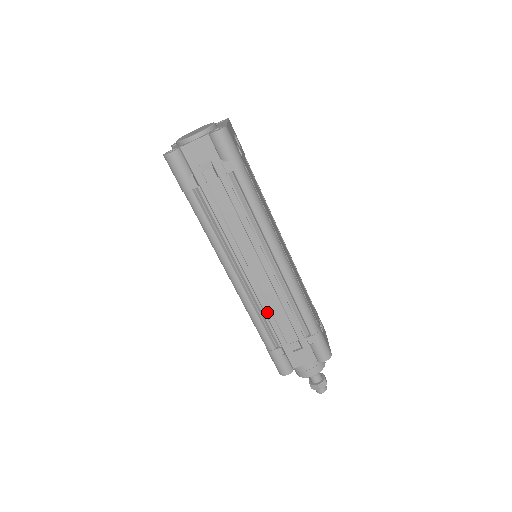
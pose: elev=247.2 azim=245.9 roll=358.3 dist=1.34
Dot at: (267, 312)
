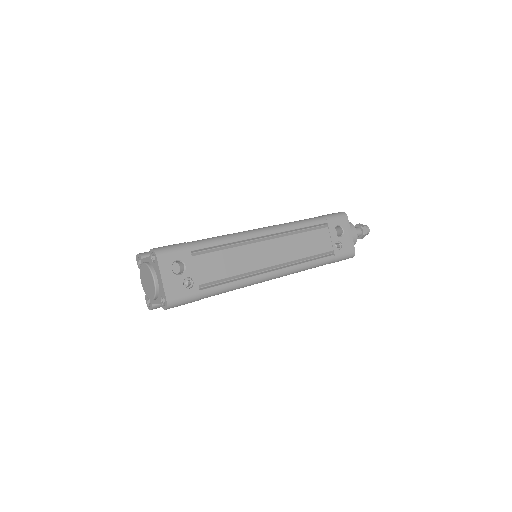
Dot at: occluded
